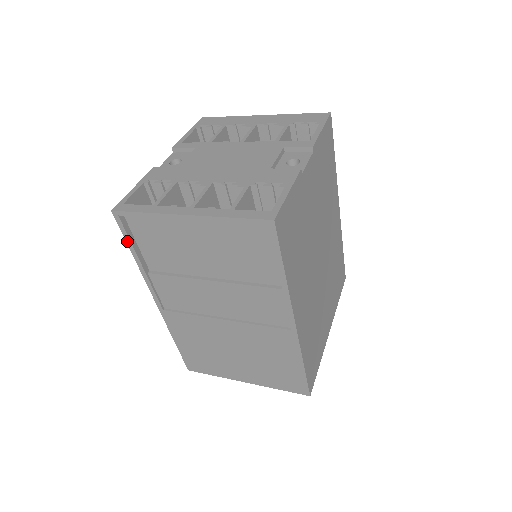
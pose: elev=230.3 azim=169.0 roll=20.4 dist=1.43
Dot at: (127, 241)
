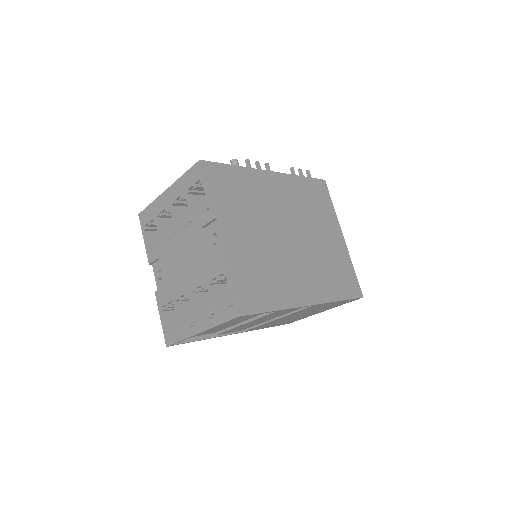
Dot at: occluded
